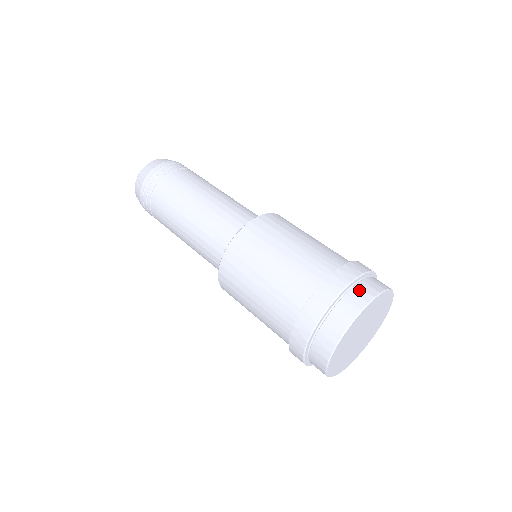
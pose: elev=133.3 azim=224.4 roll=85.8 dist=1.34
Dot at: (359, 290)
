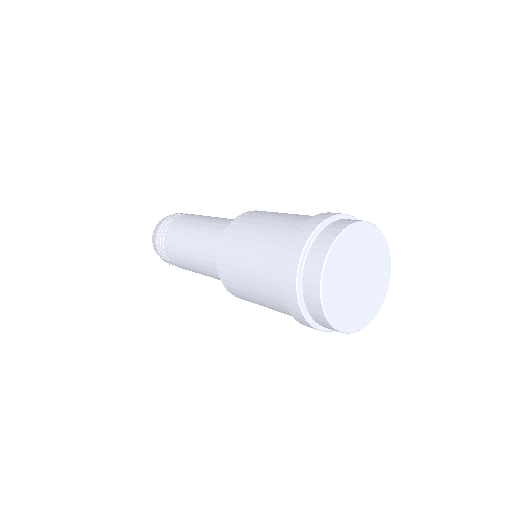
Dot at: occluded
